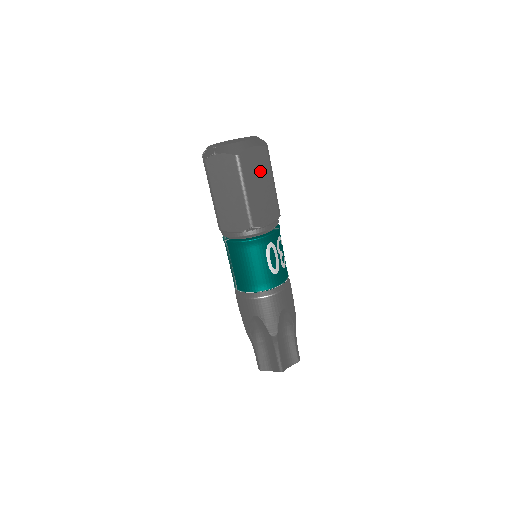
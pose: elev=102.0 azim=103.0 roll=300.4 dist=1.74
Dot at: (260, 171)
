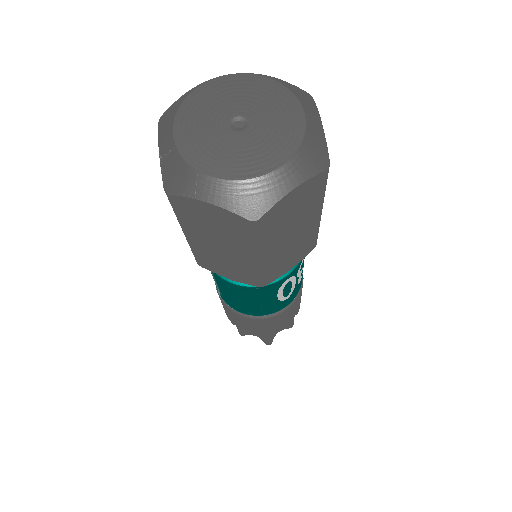
Dot at: (299, 215)
